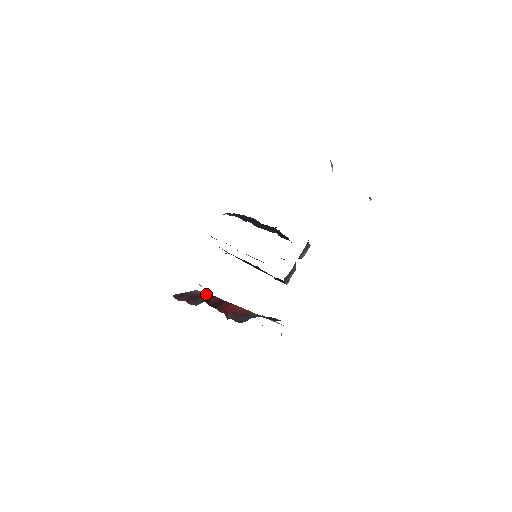
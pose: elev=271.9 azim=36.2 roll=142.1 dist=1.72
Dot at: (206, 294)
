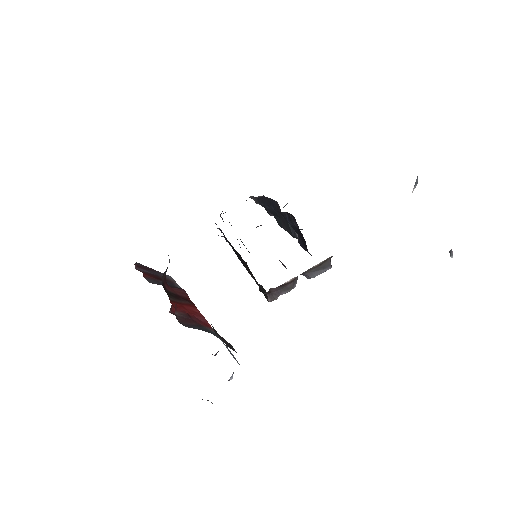
Dot at: (177, 285)
